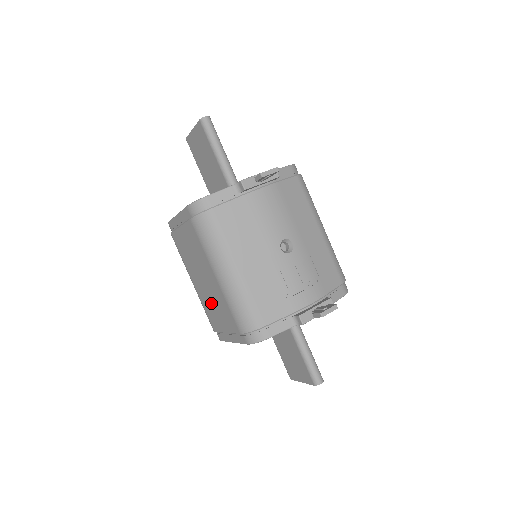
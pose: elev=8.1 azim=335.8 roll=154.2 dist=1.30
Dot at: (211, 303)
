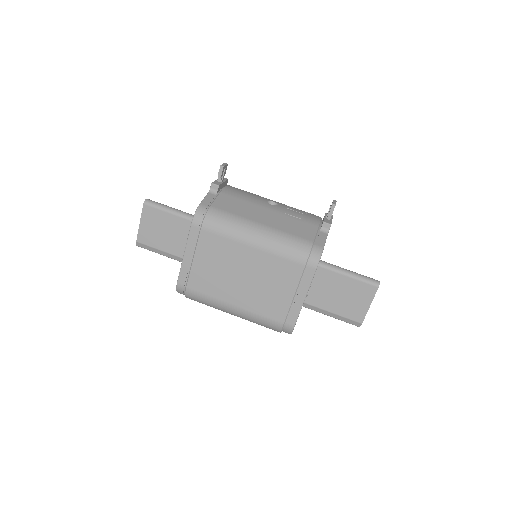
Dot at: (263, 290)
